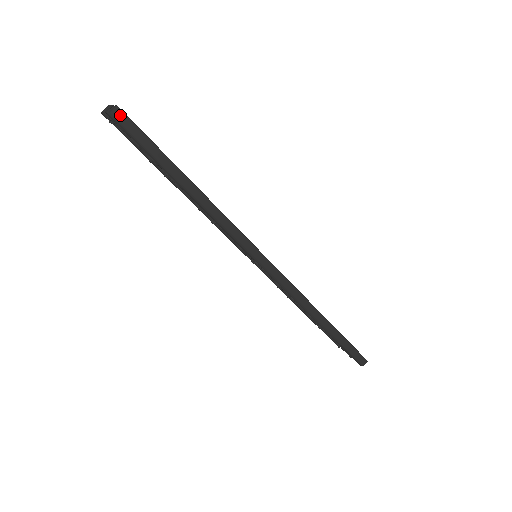
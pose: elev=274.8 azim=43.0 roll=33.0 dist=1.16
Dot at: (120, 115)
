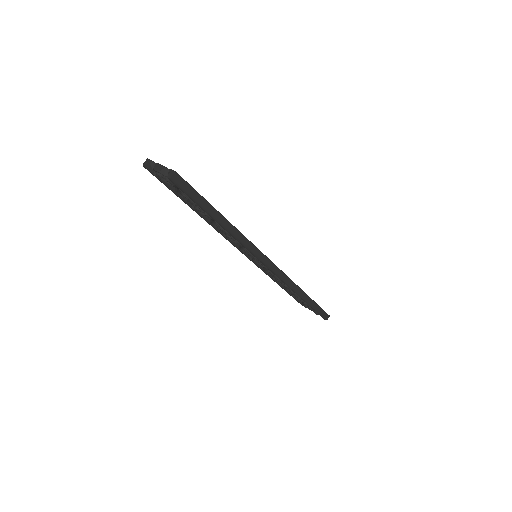
Dot at: (177, 178)
